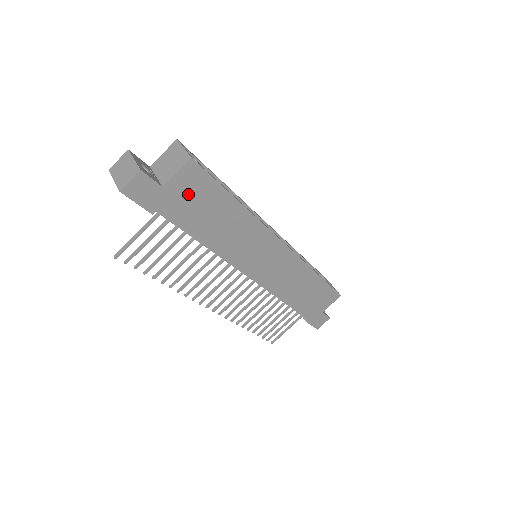
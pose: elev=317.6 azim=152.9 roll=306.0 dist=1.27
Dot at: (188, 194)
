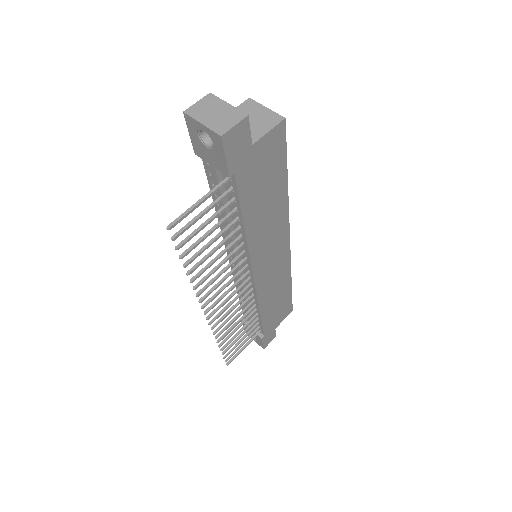
Dot at: (263, 161)
